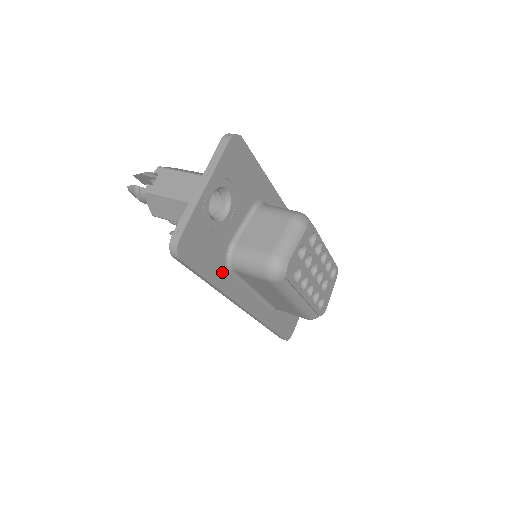
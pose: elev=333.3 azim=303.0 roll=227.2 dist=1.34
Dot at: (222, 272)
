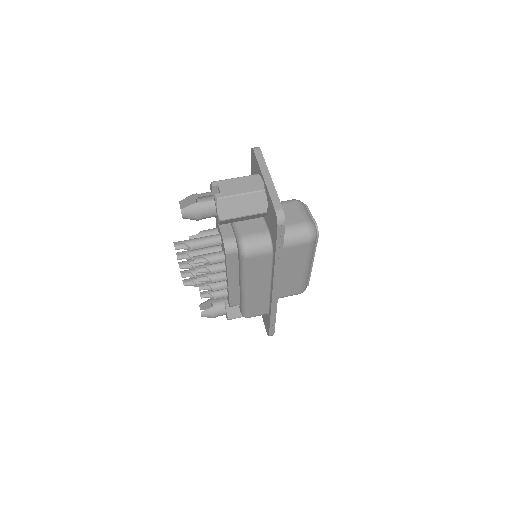
Dot at: occluded
